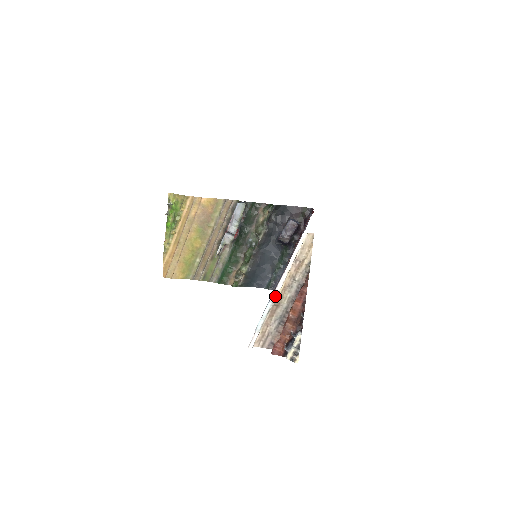
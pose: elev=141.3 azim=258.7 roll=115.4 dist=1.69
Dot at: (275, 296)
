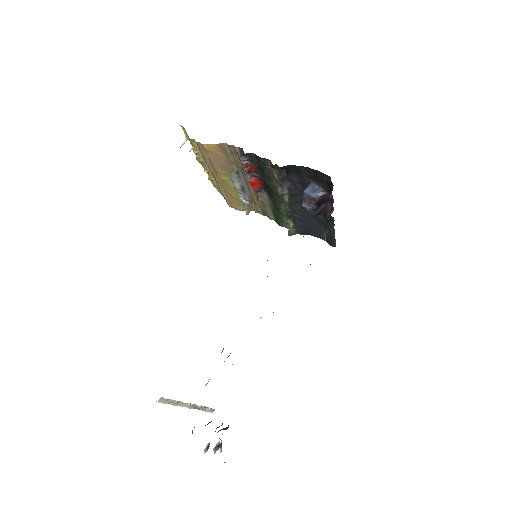
Dot at: (189, 408)
